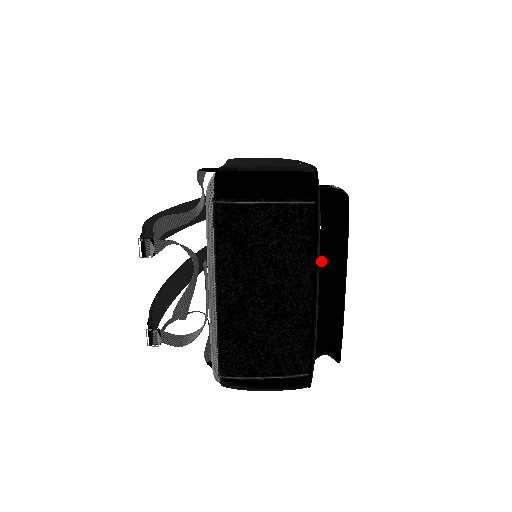
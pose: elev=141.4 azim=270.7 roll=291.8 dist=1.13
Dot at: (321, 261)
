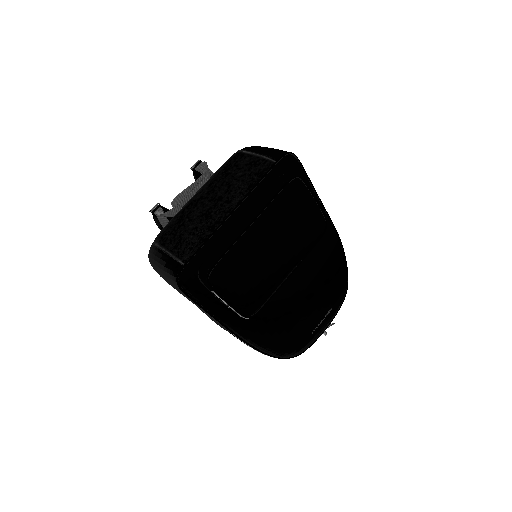
Dot at: (256, 204)
